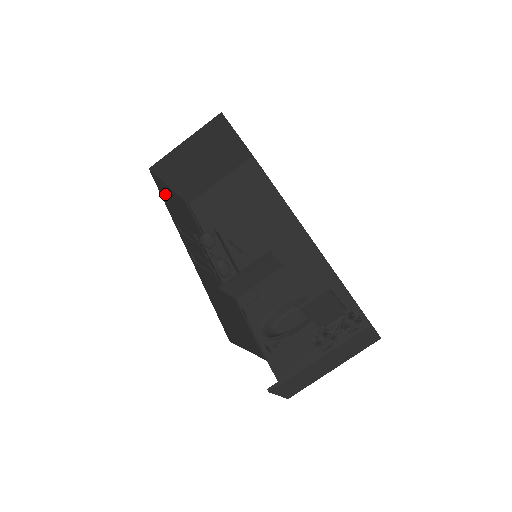
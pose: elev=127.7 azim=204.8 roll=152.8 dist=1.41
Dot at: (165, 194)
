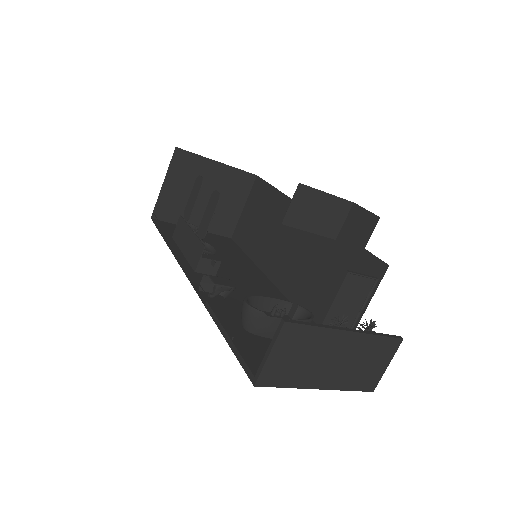
Dot at: occluded
